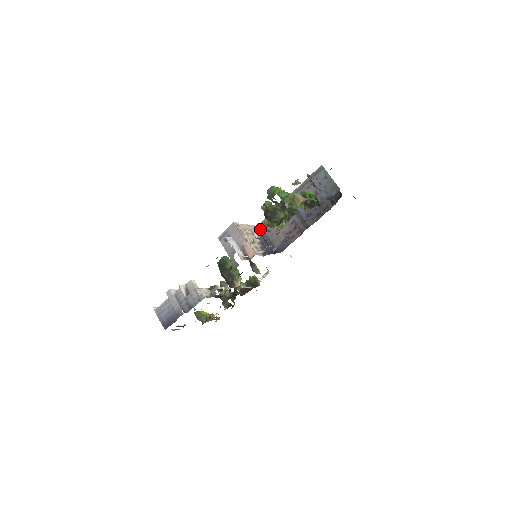
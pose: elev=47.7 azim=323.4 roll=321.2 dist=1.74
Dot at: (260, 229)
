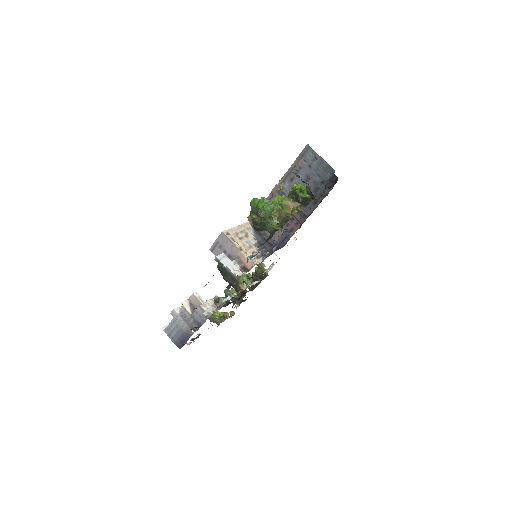
Dot at: occluded
